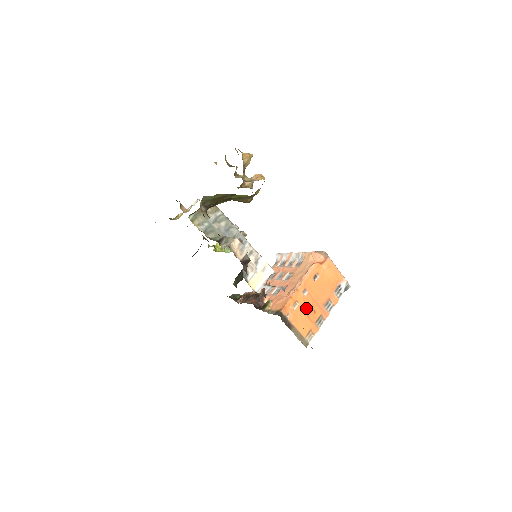
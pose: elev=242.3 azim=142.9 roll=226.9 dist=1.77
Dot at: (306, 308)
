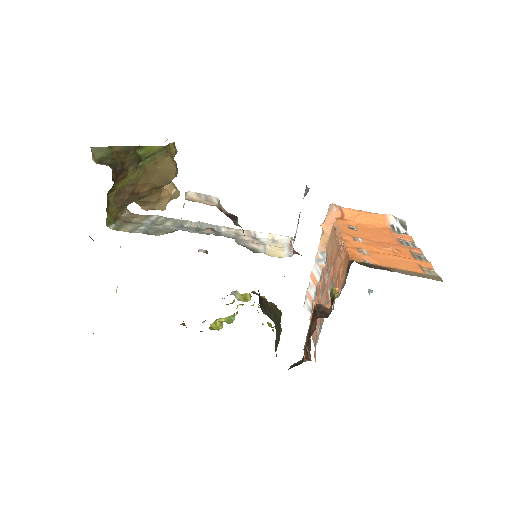
Dot at: (380, 250)
